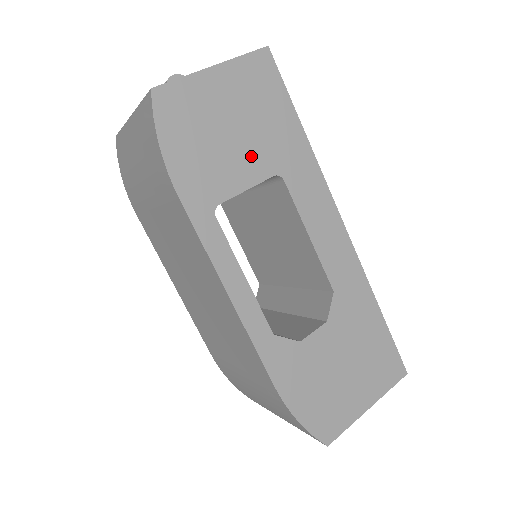
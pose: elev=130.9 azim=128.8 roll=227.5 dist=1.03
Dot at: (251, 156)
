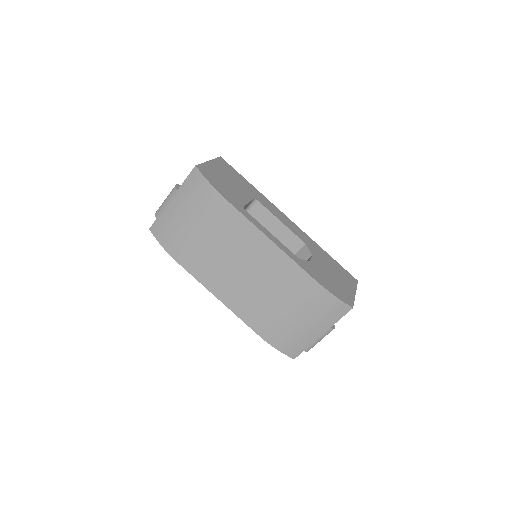
Dot at: (242, 191)
